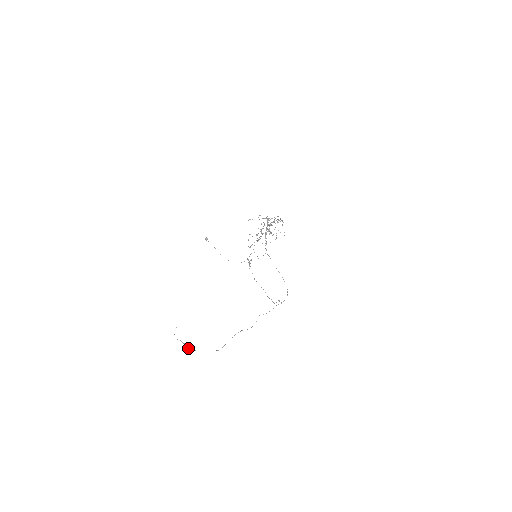
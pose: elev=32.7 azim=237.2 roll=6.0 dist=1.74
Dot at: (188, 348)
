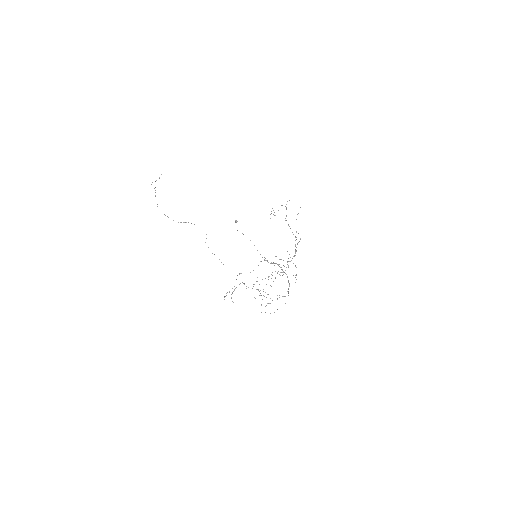
Dot at: occluded
